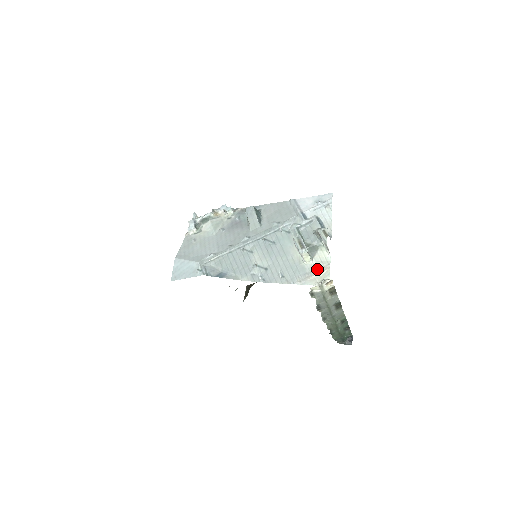
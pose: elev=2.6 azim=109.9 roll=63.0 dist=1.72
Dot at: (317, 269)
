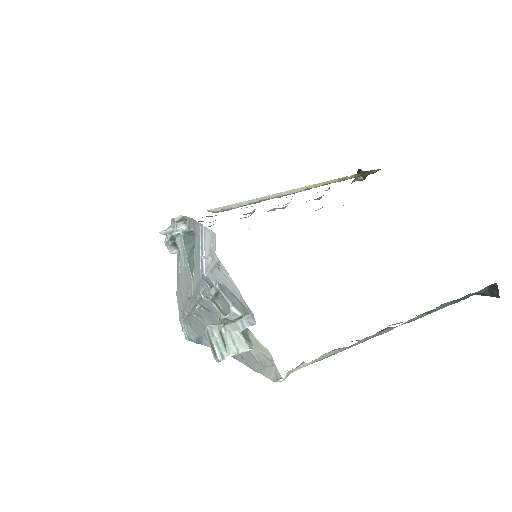
Dot at: (264, 361)
